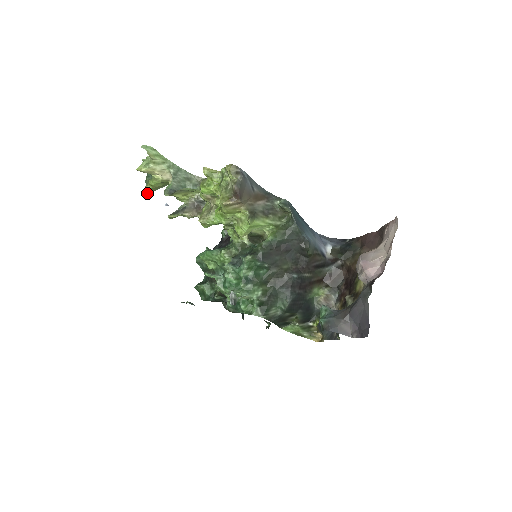
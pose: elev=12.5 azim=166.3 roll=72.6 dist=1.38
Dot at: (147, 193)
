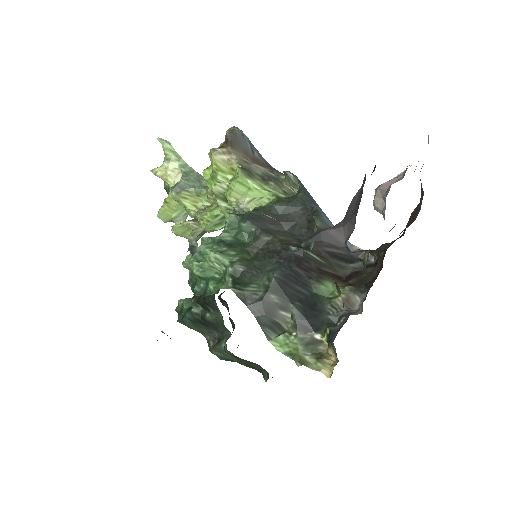
Dot at: (162, 218)
